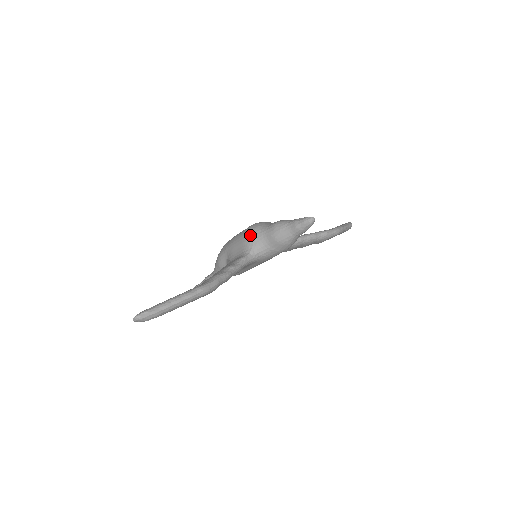
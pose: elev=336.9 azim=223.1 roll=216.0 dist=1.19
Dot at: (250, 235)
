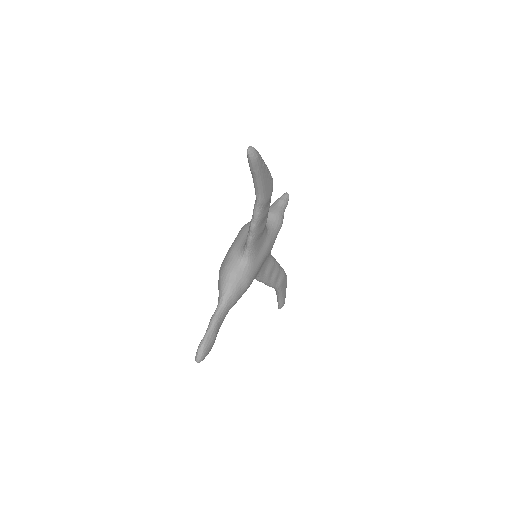
Dot at: (249, 223)
